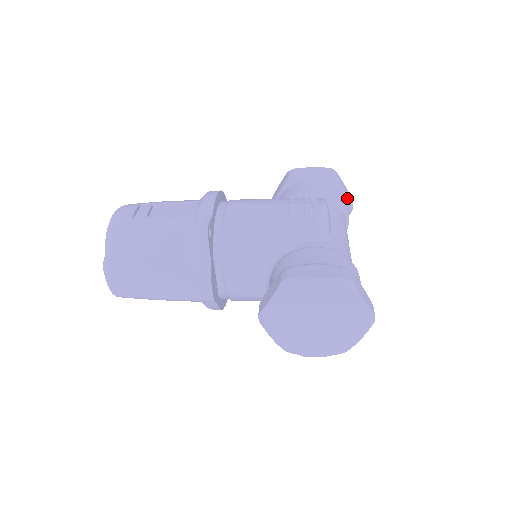
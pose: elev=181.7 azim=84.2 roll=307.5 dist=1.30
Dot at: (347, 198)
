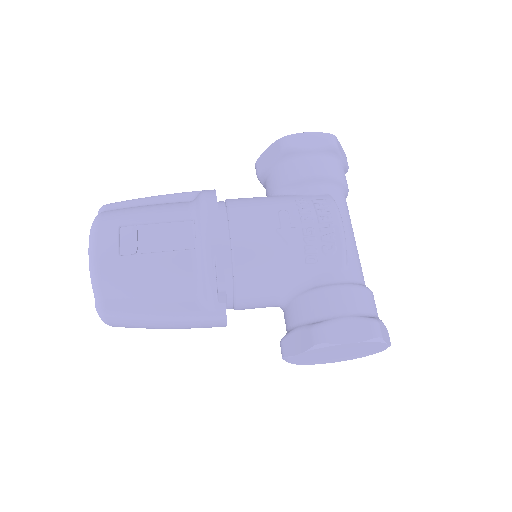
Dot at: (345, 166)
